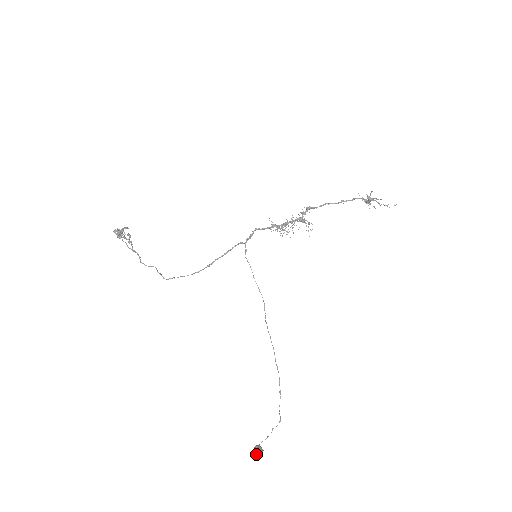
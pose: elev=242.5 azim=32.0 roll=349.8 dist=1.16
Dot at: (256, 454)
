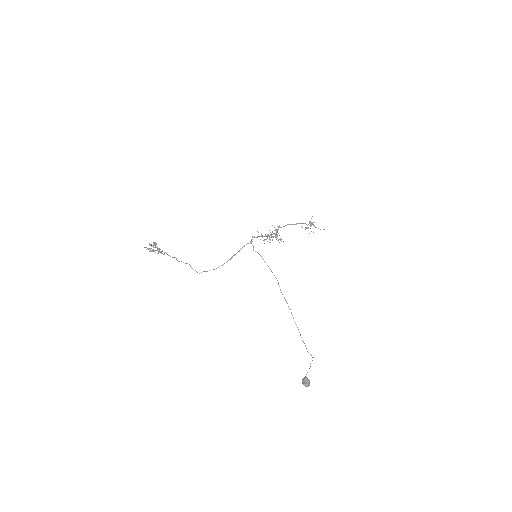
Dot at: (307, 381)
